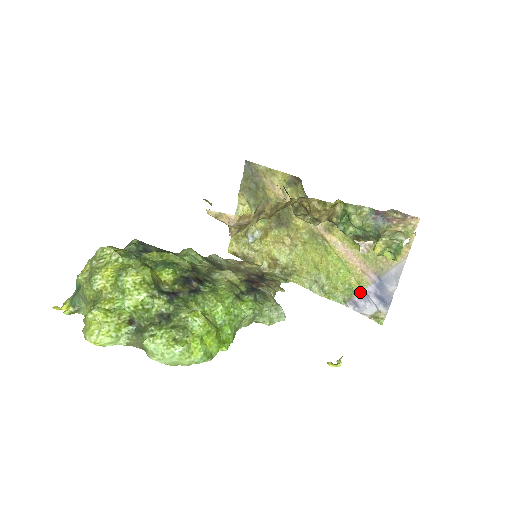
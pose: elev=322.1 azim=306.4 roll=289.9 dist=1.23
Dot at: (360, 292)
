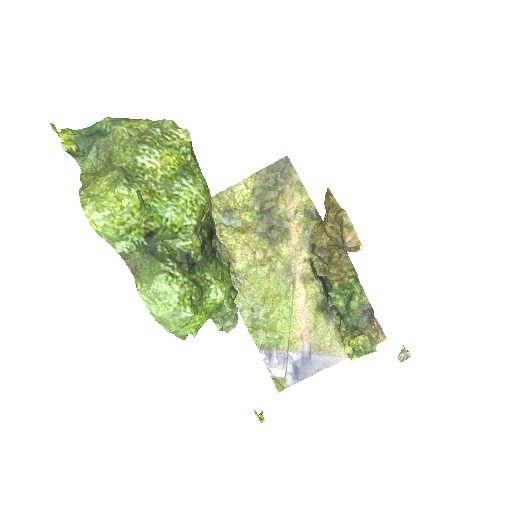
Dot at: (283, 351)
